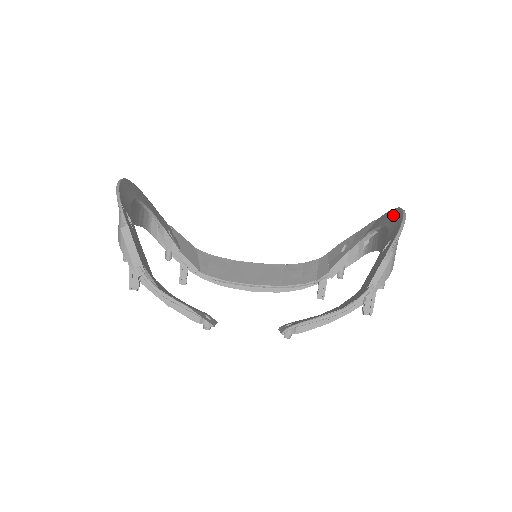
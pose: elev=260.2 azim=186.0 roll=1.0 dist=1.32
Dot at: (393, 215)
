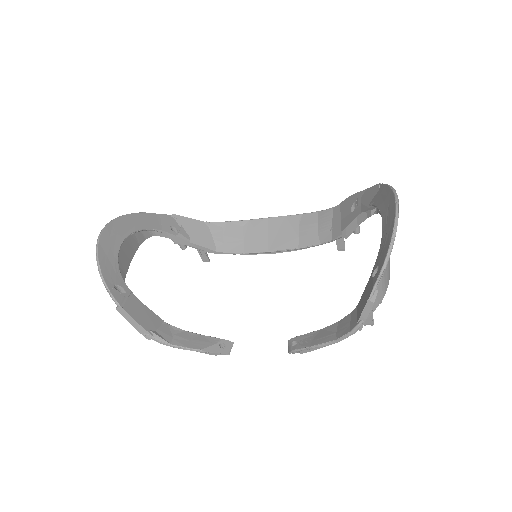
Dot at: (389, 209)
